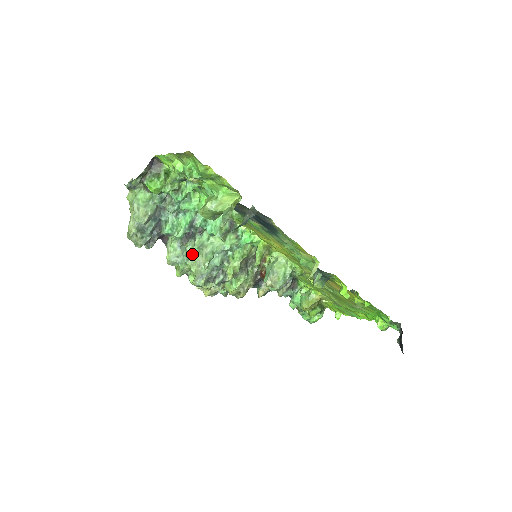
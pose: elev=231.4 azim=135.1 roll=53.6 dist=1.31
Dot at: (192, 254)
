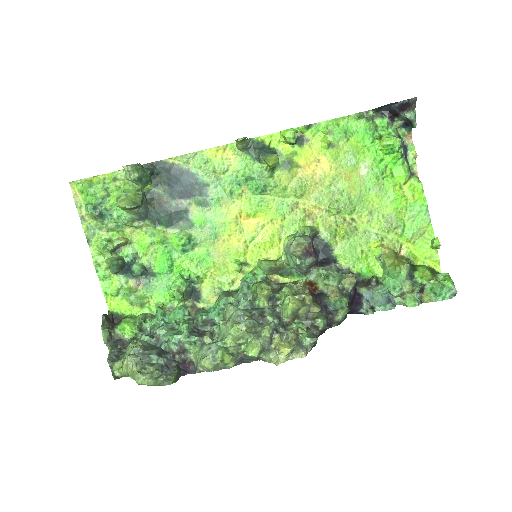
Dot at: (221, 335)
